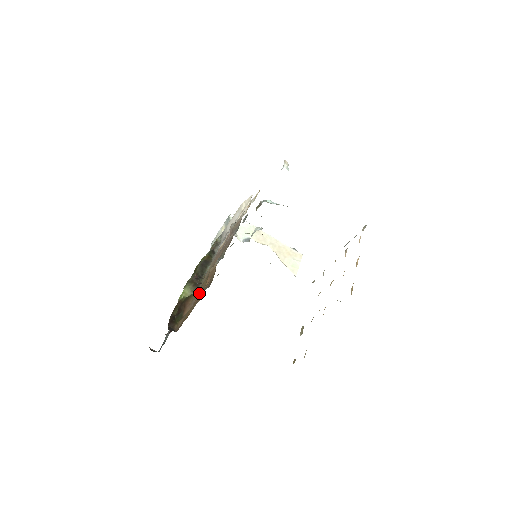
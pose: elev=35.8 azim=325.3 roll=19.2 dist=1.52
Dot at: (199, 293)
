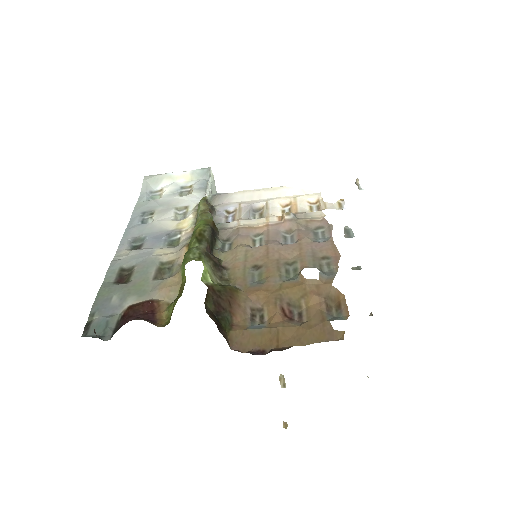
Dot at: (282, 305)
